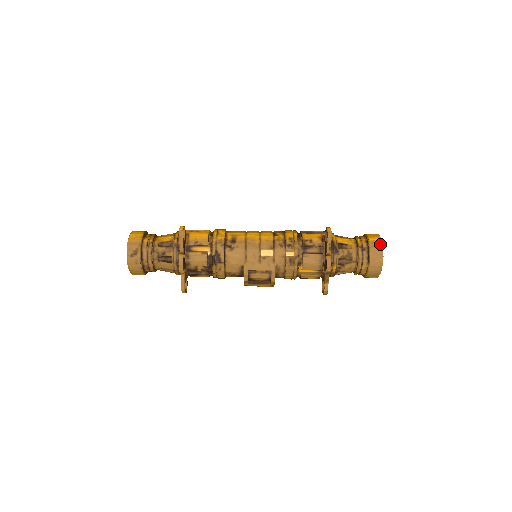
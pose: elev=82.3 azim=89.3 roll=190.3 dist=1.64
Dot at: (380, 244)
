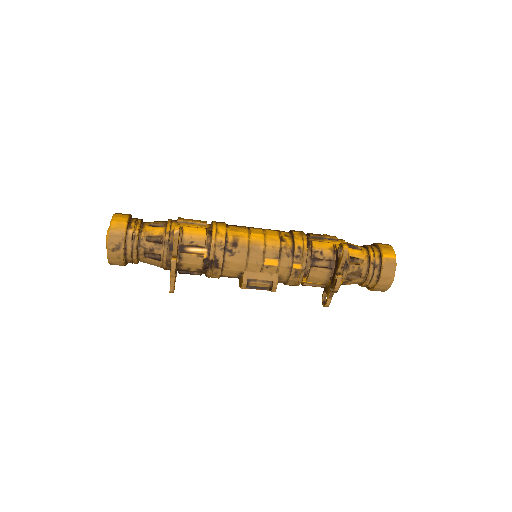
Dot at: (394, 263)
